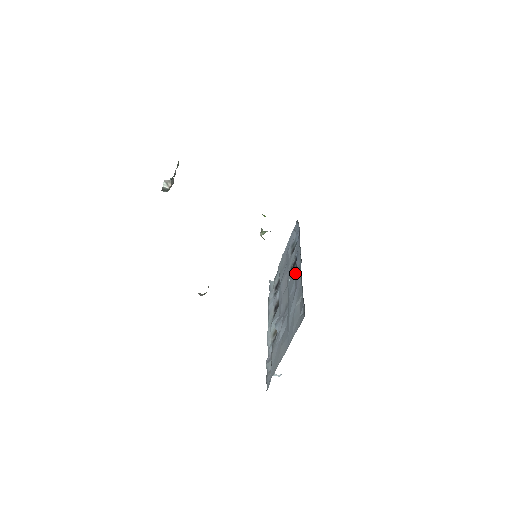
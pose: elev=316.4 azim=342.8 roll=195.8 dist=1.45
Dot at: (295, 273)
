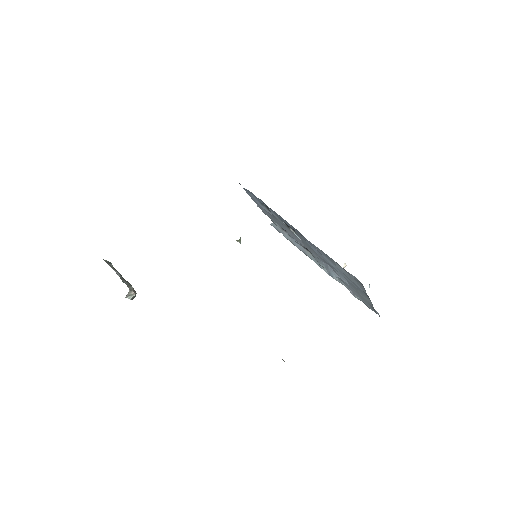
Dot at: occluded
